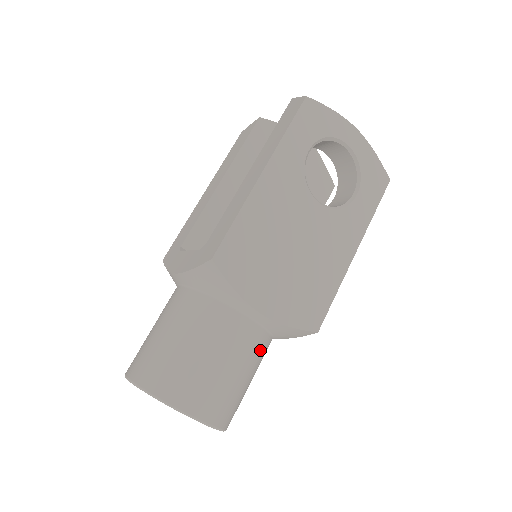
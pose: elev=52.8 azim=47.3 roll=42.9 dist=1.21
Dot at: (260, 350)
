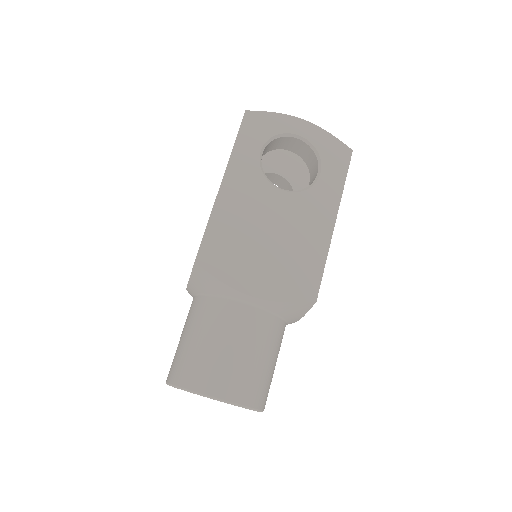
Dot at: (268, 331)
